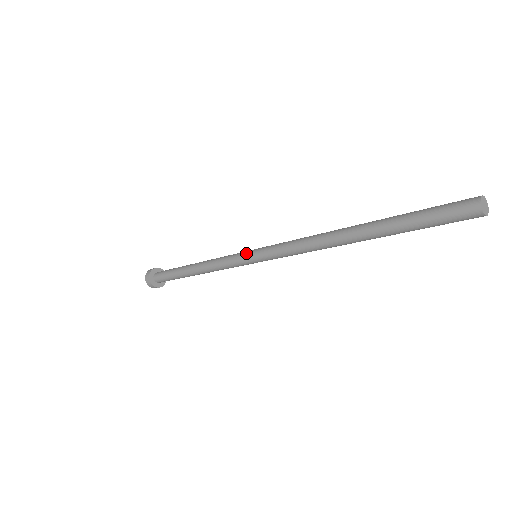
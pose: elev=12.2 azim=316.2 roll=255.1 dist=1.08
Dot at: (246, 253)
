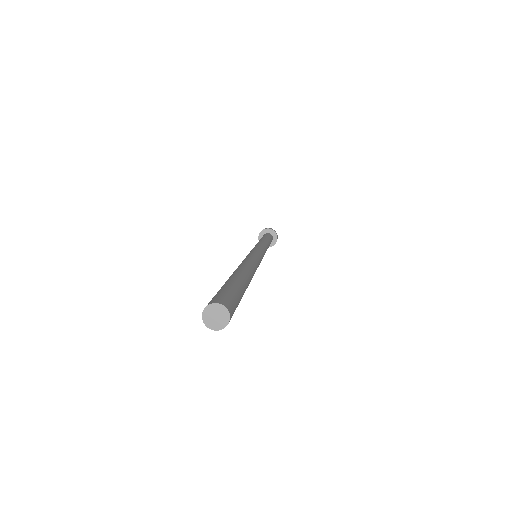
Dot at: occluded
